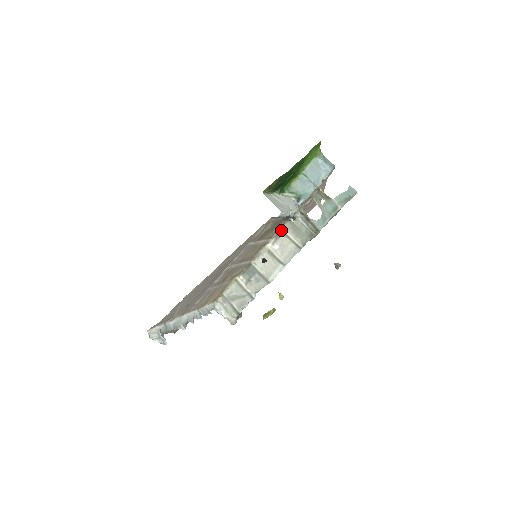
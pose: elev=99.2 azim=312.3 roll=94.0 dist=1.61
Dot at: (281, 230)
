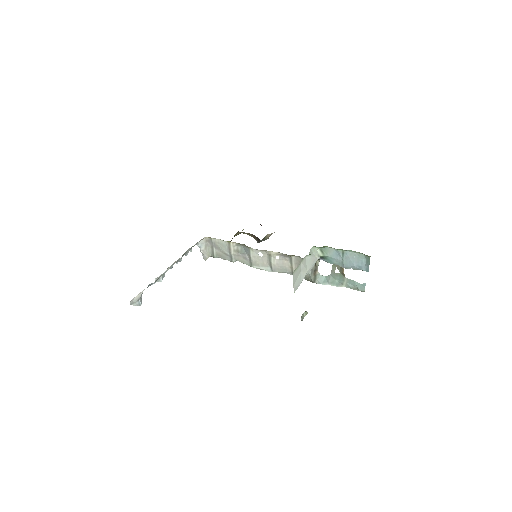
Dot at: (290, 256)
